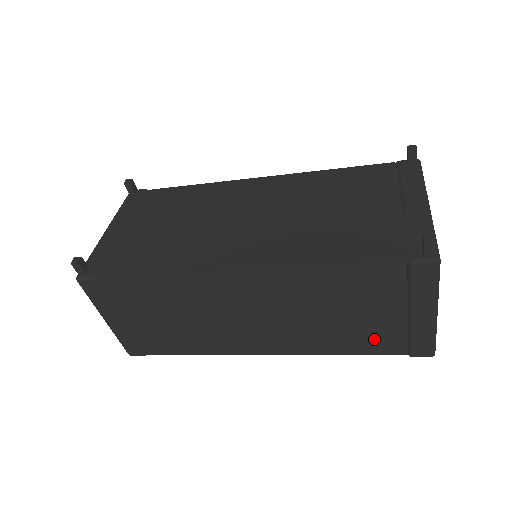
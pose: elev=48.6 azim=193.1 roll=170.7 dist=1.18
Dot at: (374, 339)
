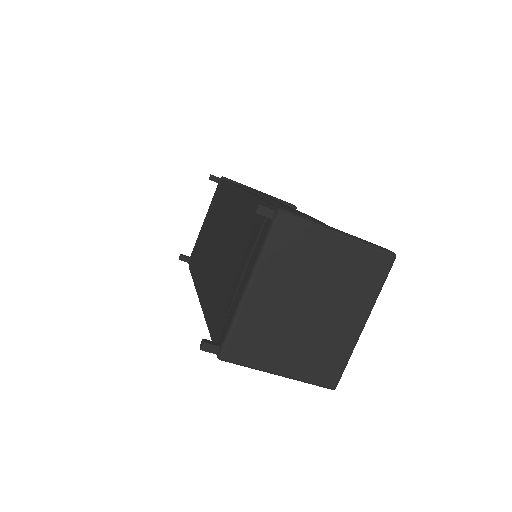
Dot at: occluded
